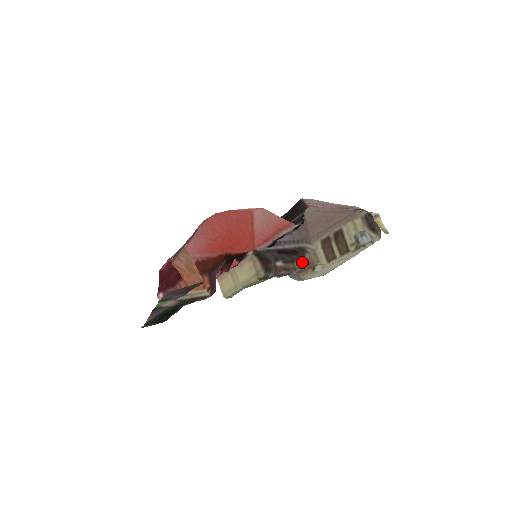
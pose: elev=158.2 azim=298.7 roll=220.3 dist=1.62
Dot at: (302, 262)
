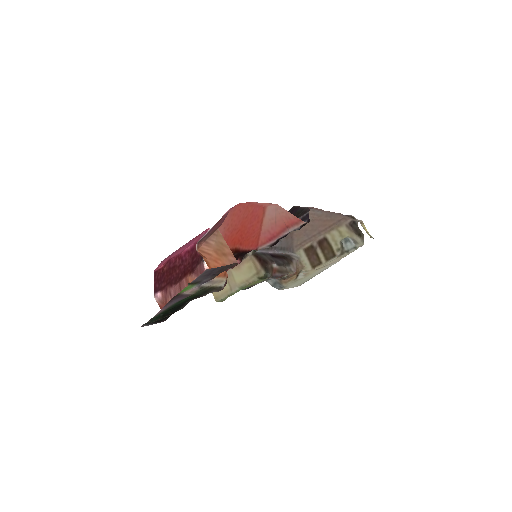
Dot at: (291, 267)
